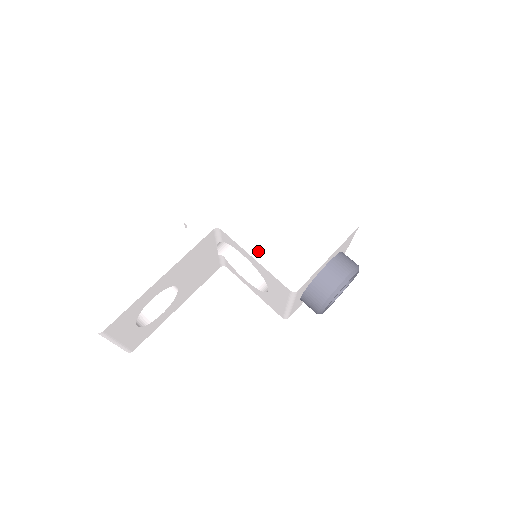
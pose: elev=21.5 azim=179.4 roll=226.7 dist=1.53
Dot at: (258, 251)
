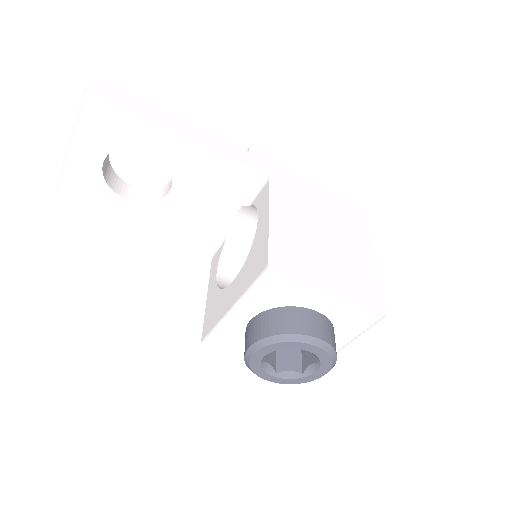
Dot at: (279, 219)
